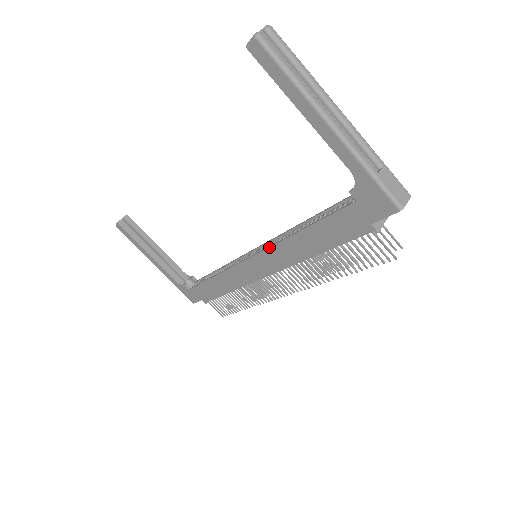
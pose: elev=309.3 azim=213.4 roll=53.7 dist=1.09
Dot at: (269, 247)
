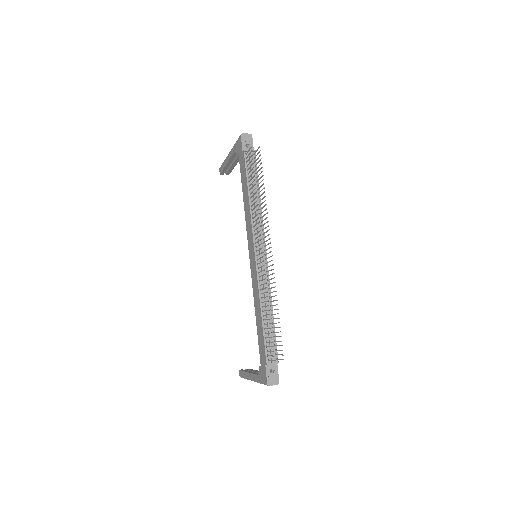
Dot at: (246, 230)
